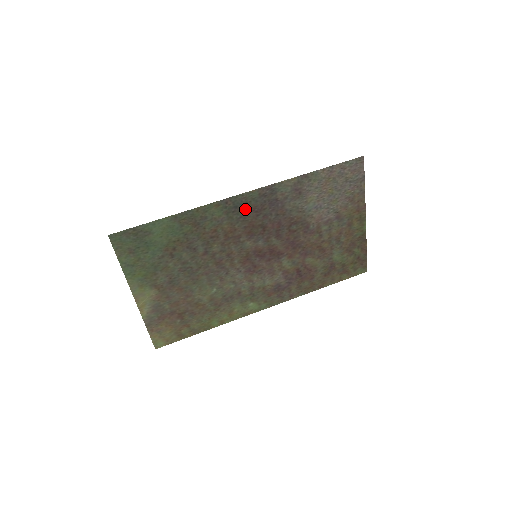
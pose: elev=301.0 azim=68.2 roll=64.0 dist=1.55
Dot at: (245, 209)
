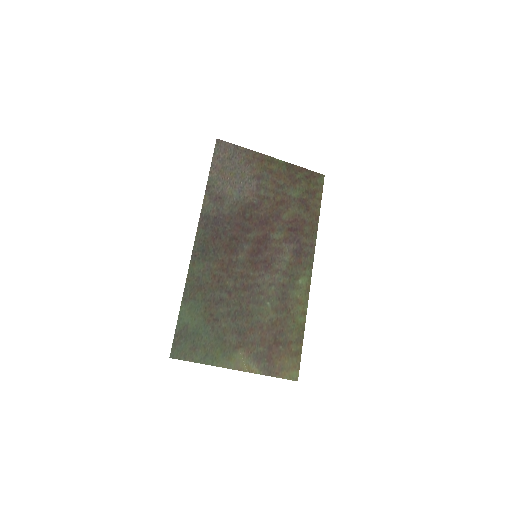
Dot at: (209, 245)
